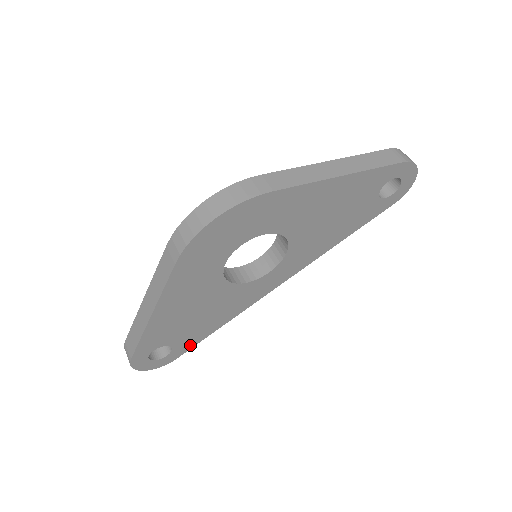
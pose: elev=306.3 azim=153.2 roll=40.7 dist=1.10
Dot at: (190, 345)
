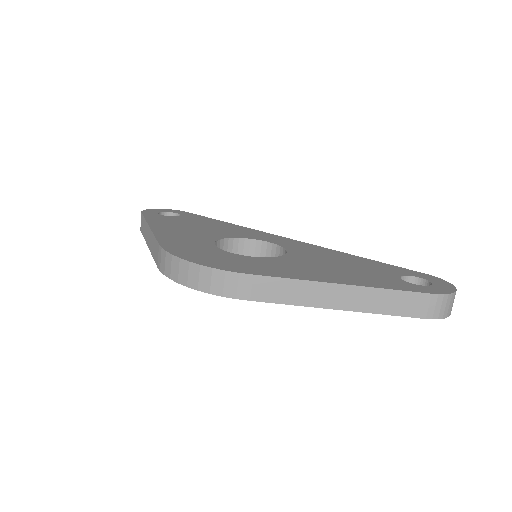
Dot at: occluded
